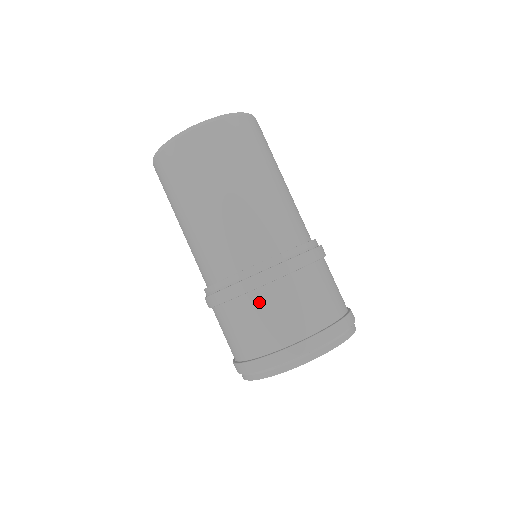
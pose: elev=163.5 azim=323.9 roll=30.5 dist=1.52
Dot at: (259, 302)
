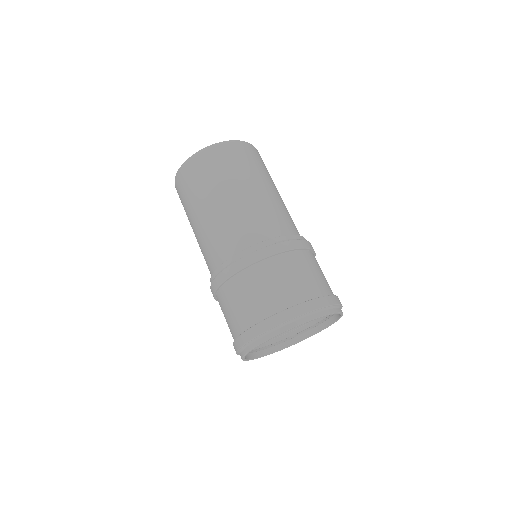
Dot at: (248, 279)
